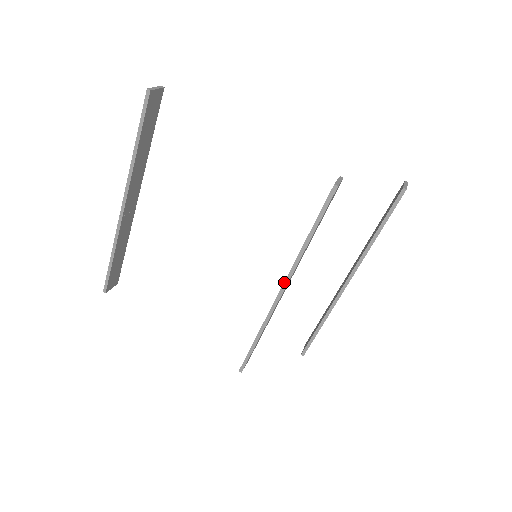
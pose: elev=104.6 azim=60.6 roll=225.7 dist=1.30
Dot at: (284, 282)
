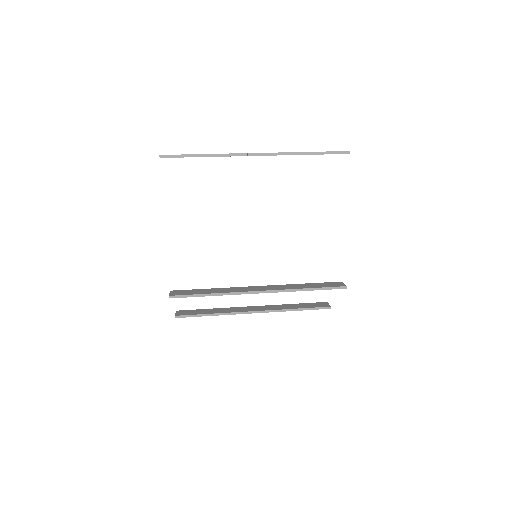
Dot at: (269, 290)
